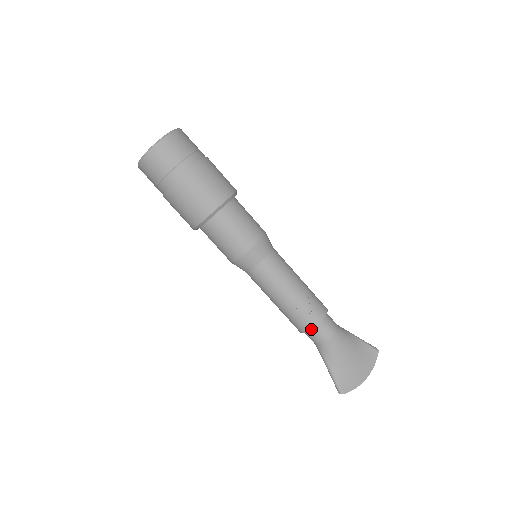
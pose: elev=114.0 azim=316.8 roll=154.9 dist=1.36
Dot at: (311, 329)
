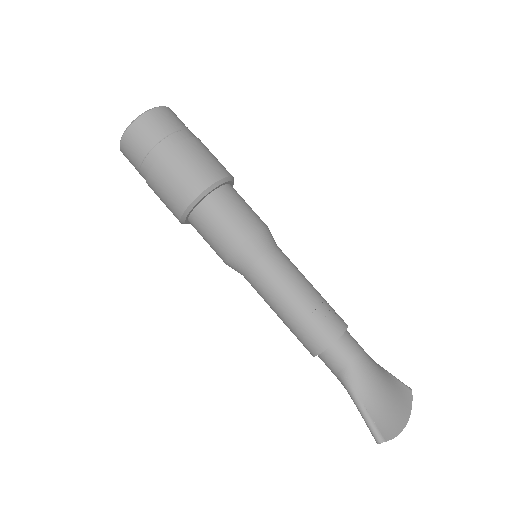
Dot at: (333, 342)
